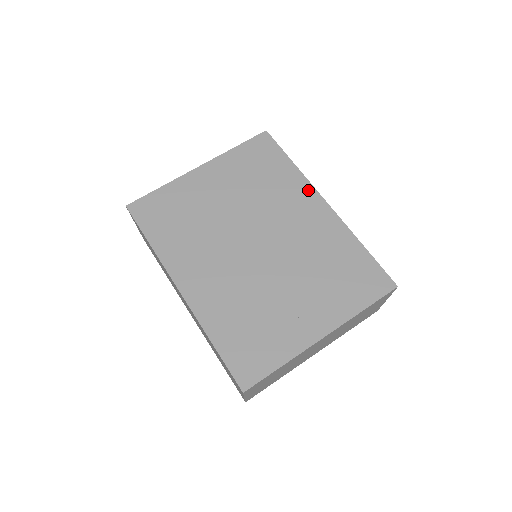
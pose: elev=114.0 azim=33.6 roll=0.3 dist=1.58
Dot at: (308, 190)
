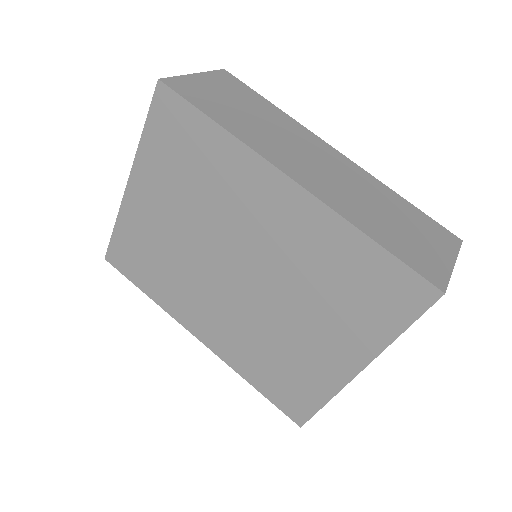
Dot at: (259, 168)
